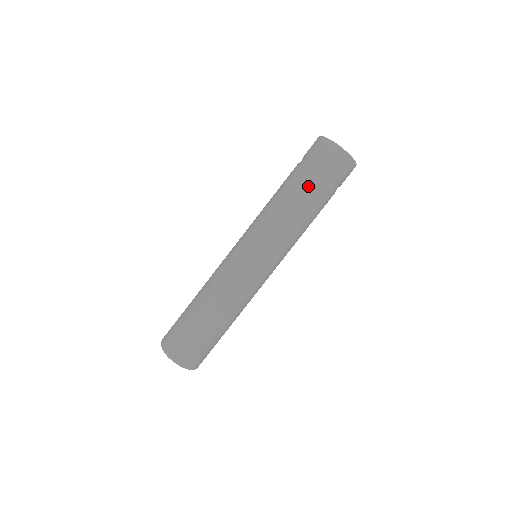
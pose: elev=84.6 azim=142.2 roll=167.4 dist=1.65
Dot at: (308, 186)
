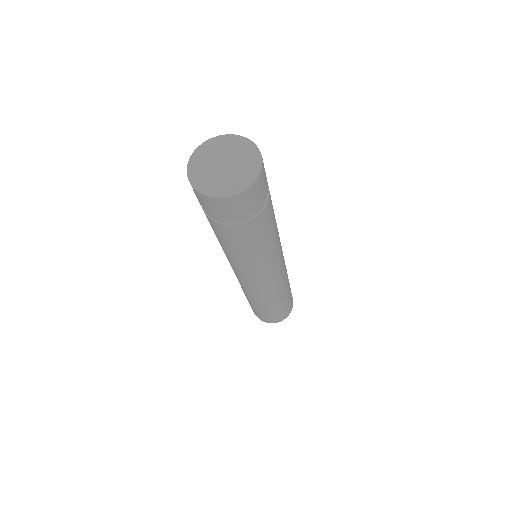
Dot at: (221, 233)
